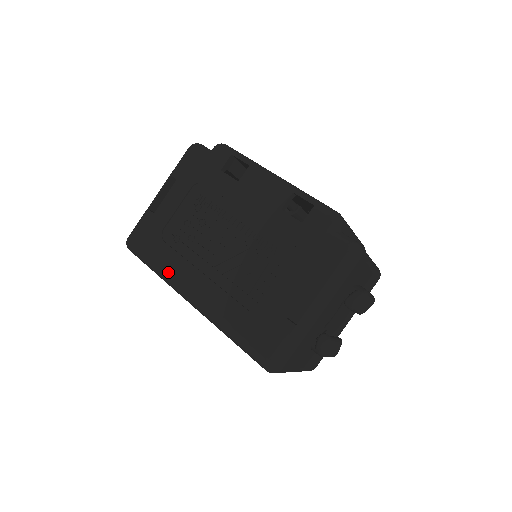
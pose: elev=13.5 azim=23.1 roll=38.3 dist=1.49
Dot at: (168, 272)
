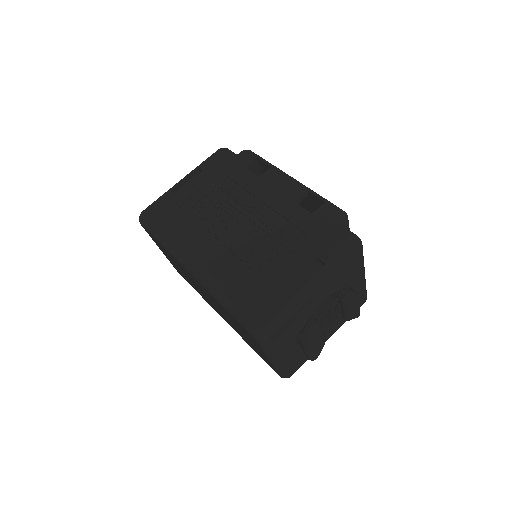
Dot at: (176, 241)
